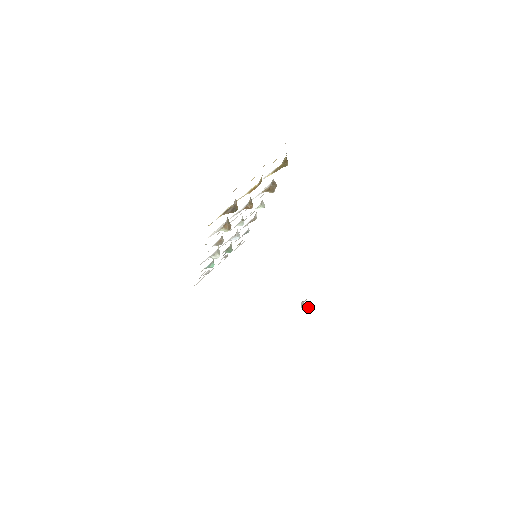
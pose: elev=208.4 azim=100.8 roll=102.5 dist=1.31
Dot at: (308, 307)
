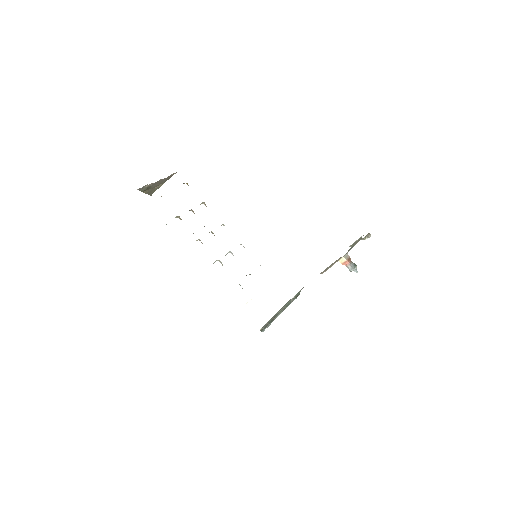
Dot at: (356, 266)
